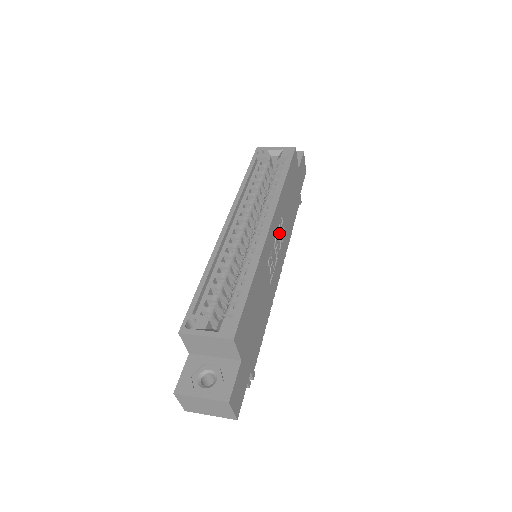
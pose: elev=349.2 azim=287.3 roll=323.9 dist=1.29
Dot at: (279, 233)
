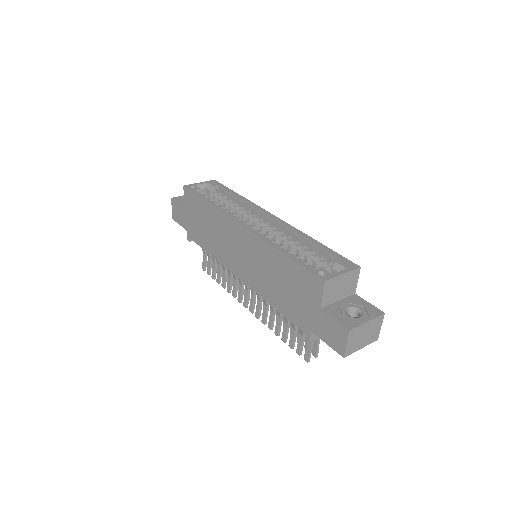
Dot at: occluded
